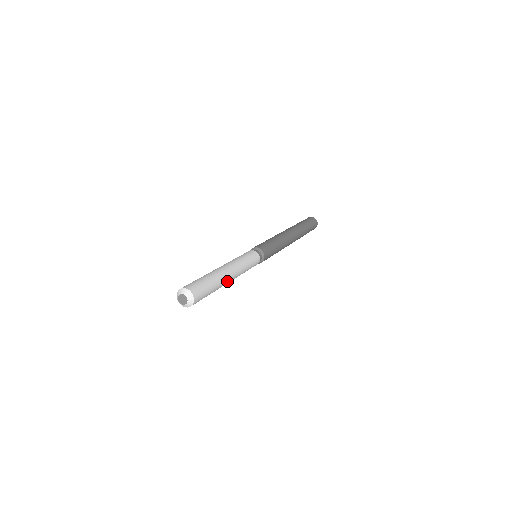
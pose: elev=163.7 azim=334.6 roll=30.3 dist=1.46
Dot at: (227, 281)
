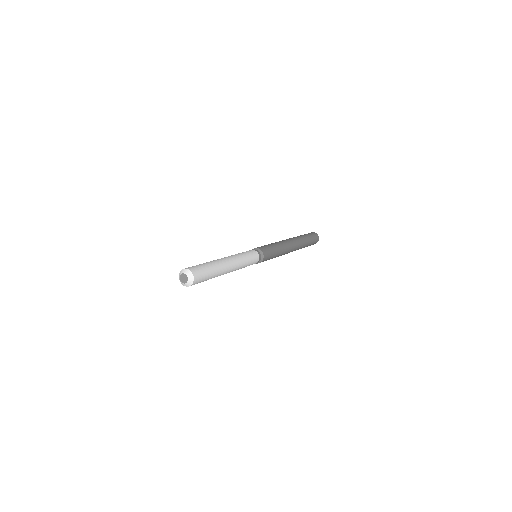
Dot at: (226, 265)
